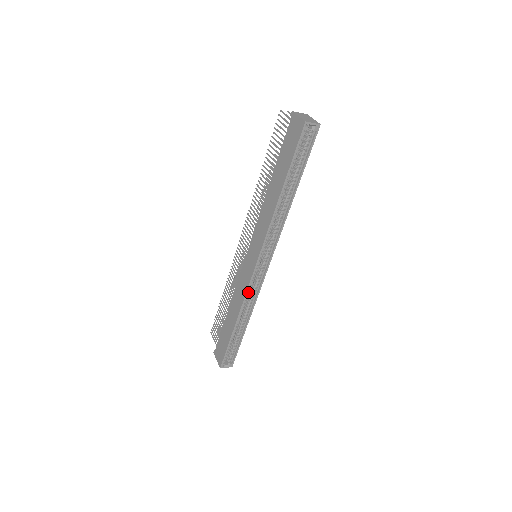
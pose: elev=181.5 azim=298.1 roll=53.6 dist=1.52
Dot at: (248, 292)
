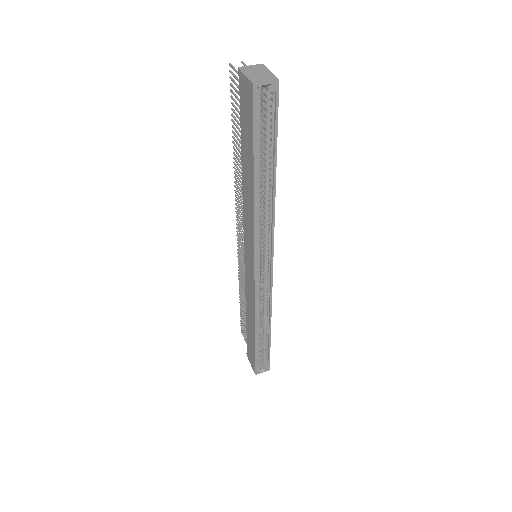
Dot at: (257, 299)
